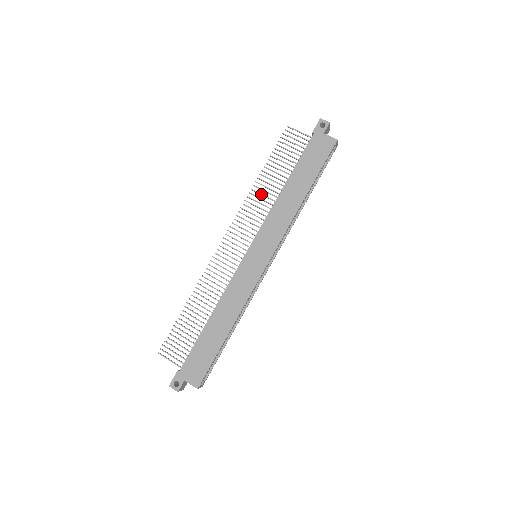
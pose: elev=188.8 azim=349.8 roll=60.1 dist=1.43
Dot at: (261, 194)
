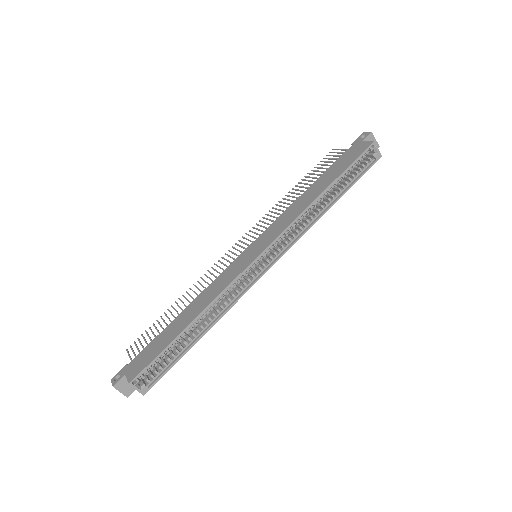
Dot at: (285, 203)
